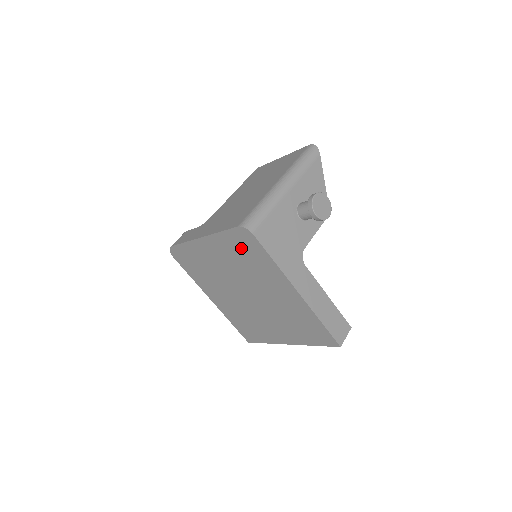
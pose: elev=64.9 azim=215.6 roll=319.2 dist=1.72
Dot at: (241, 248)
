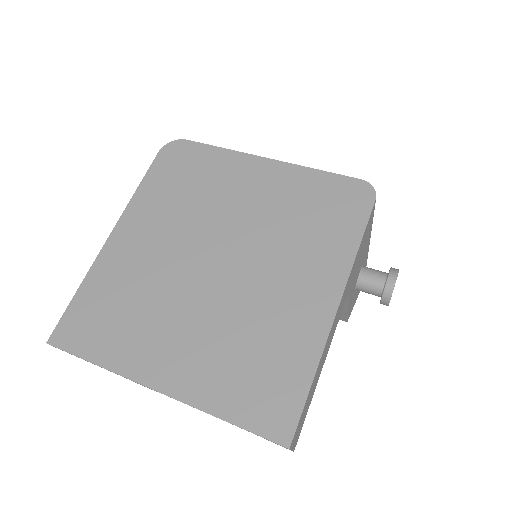
Dot at: (324, 202)
